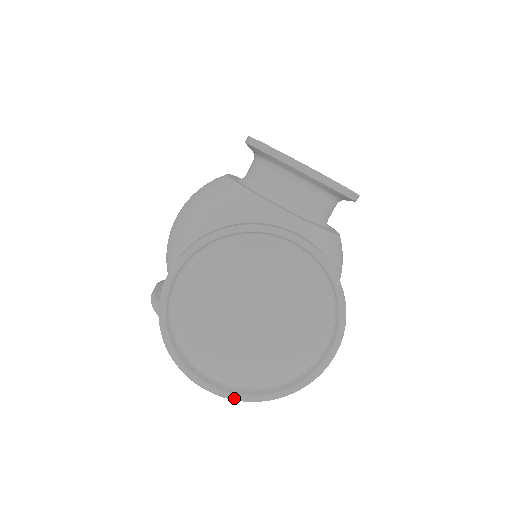
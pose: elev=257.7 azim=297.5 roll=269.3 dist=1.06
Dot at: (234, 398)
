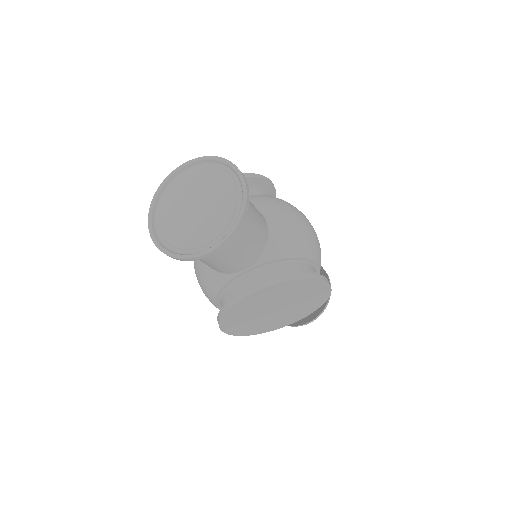
Dot at: (222, 242)
